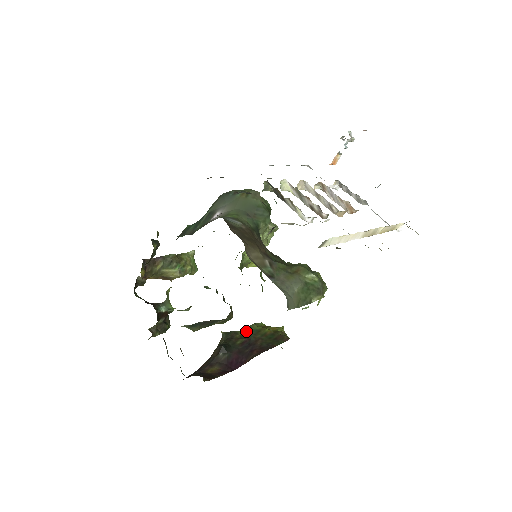
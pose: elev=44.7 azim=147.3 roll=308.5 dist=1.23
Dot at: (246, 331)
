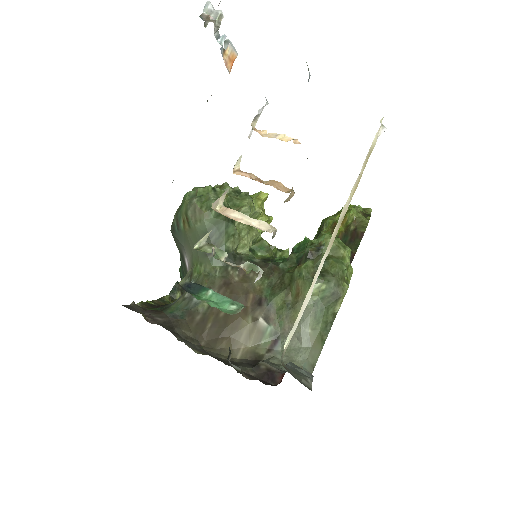
Dot at: occluded
